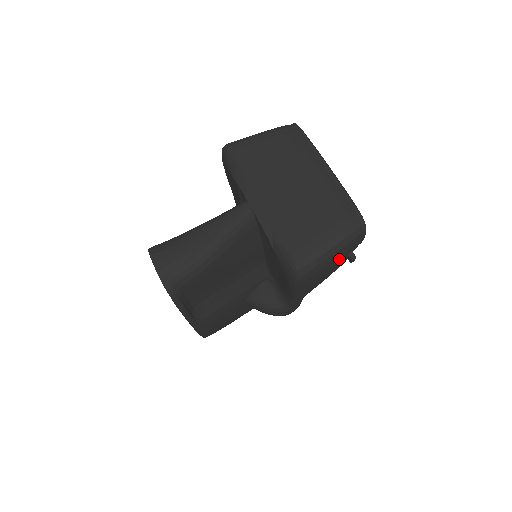
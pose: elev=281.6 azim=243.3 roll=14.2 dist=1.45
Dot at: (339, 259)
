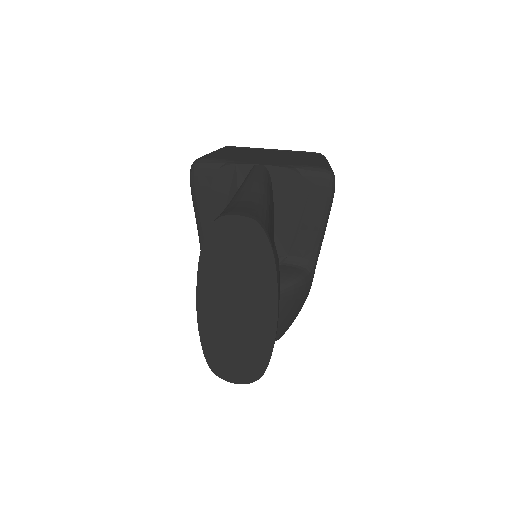
Dot at: occluded
